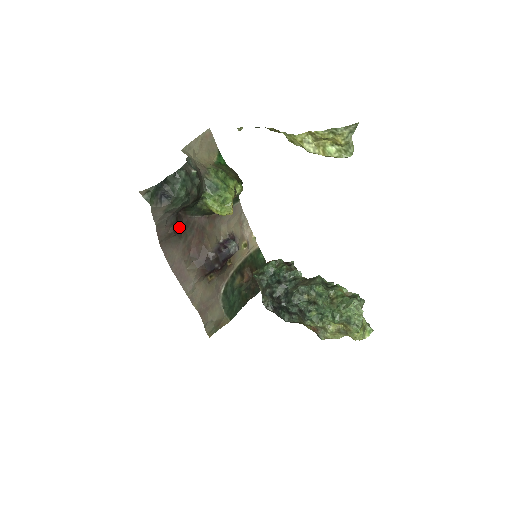
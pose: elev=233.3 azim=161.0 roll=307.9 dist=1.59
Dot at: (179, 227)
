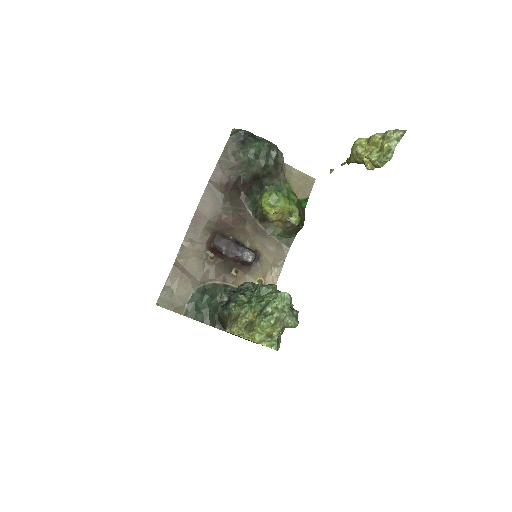
Dot at: (231, 195)
